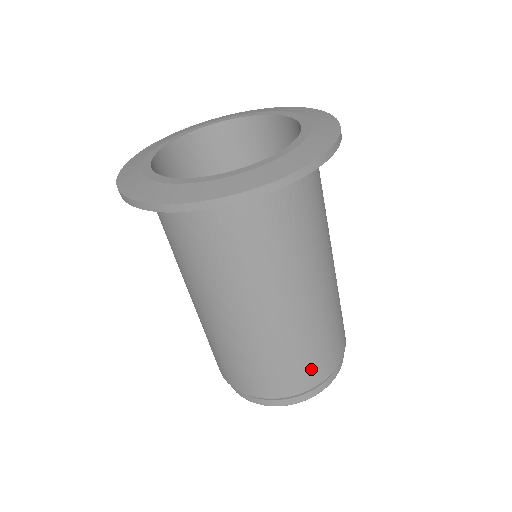
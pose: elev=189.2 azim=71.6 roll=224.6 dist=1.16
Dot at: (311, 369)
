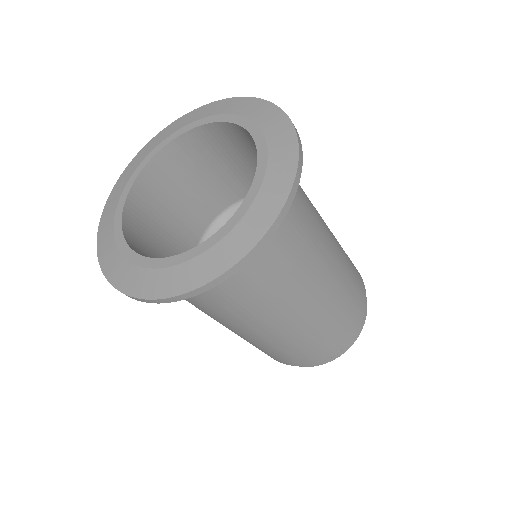
Dot at: (334, 341)
